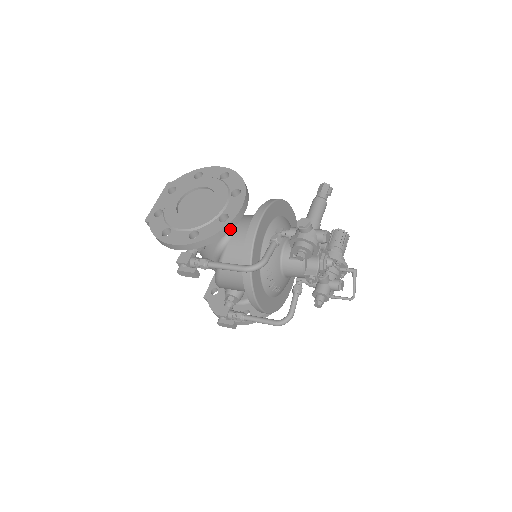
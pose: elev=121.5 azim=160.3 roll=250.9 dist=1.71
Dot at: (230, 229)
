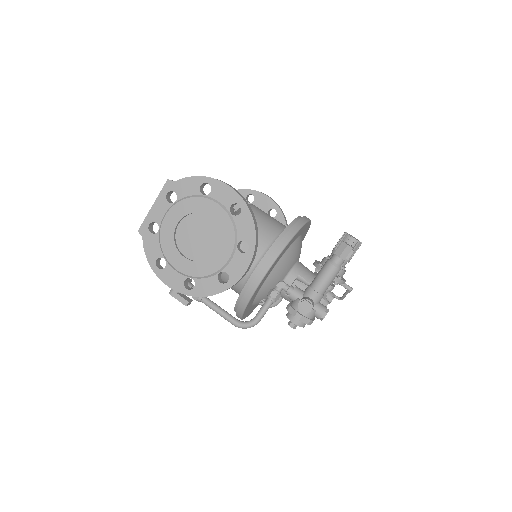
Dot at: occluded
